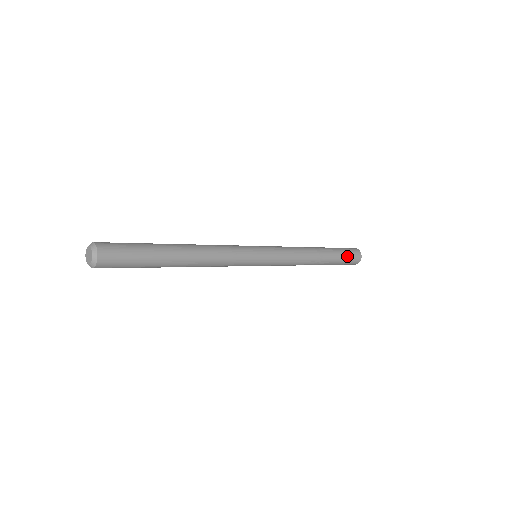
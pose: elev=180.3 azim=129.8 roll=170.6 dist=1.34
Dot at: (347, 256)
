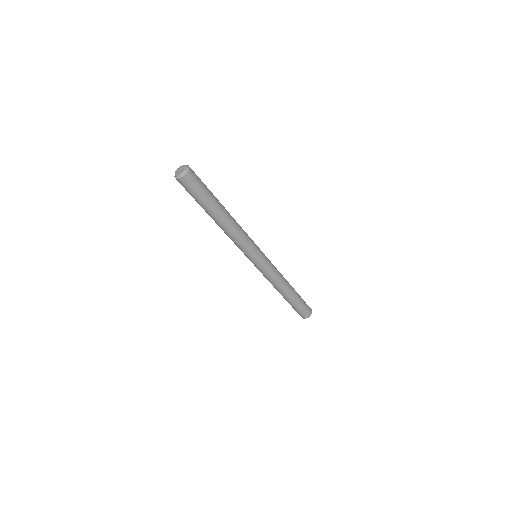
Dot at: (304, 302)
